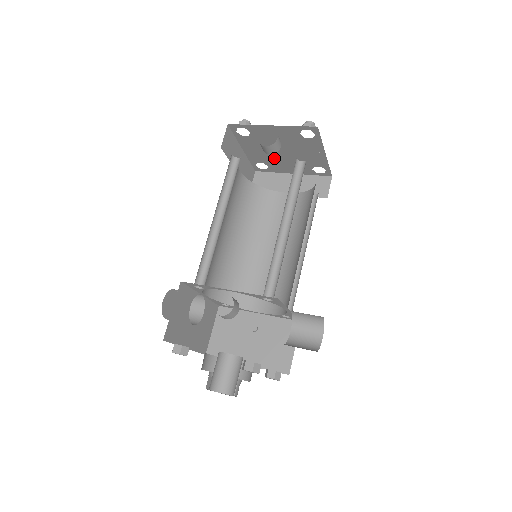
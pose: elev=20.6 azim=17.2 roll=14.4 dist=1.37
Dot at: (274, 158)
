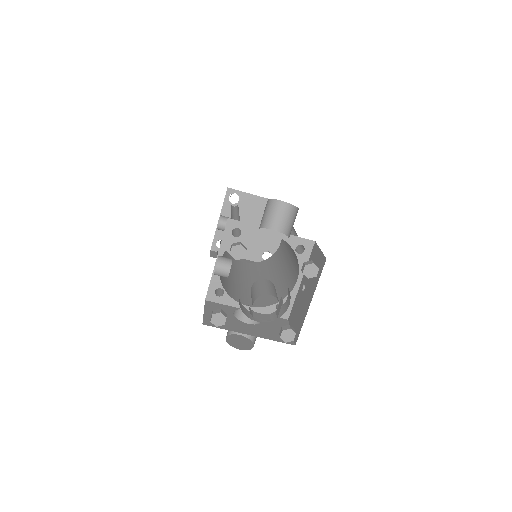
Dot at: (258, 240)
